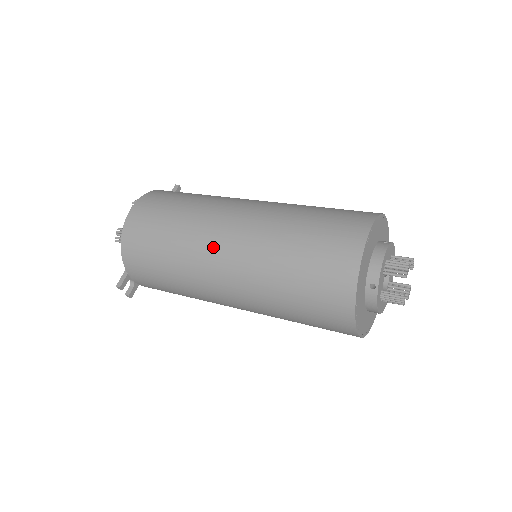
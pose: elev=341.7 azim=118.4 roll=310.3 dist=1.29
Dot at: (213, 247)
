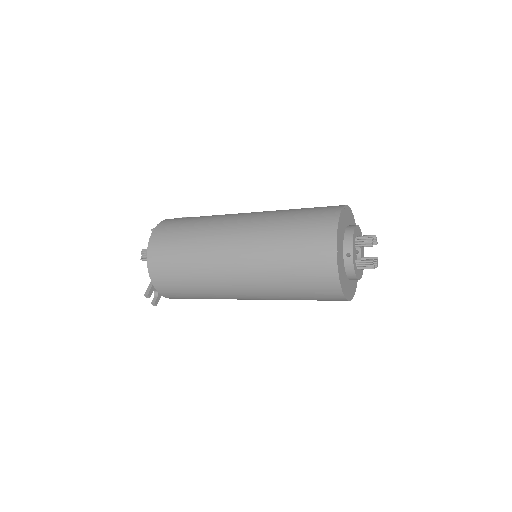
Dot at: (224, 246)
